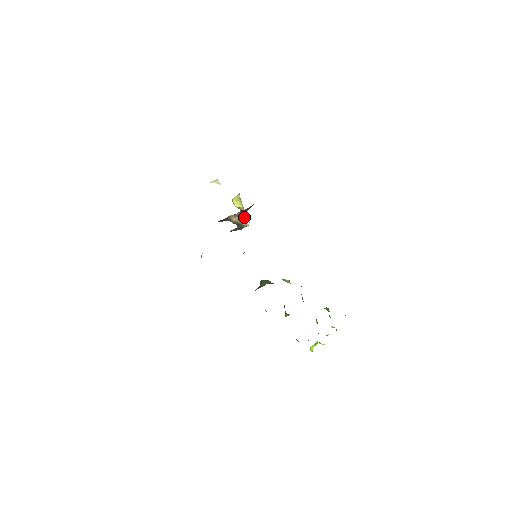
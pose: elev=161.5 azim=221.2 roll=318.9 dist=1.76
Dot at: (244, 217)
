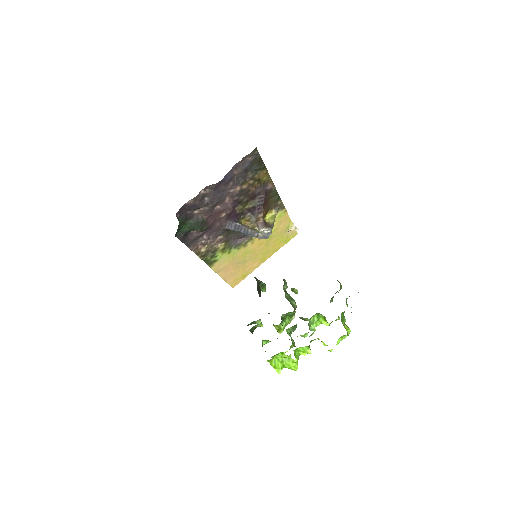
Dot at: (268, 228)
